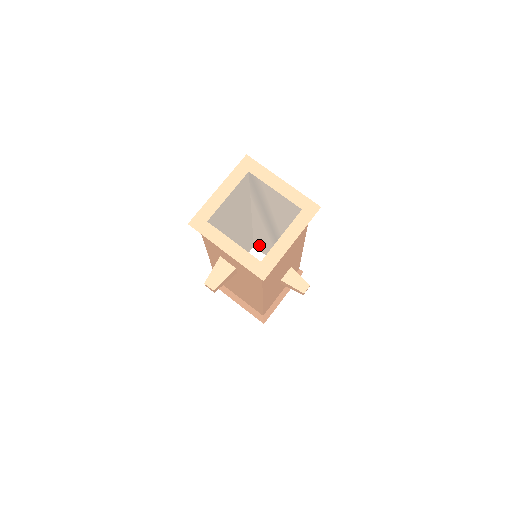
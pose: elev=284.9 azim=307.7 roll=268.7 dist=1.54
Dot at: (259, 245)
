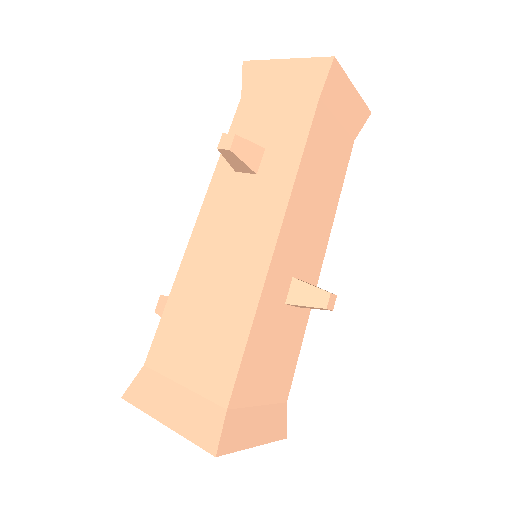
Dot at: occluded
